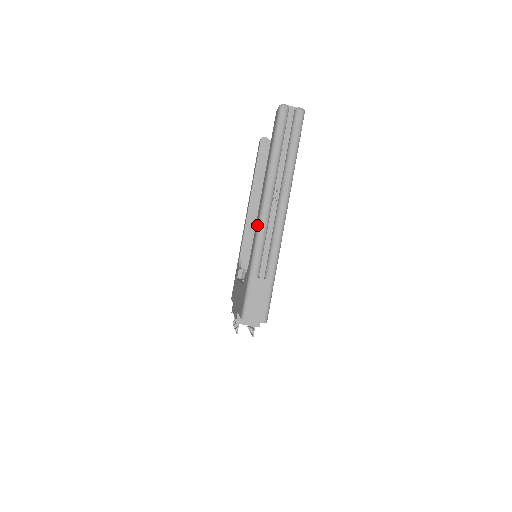
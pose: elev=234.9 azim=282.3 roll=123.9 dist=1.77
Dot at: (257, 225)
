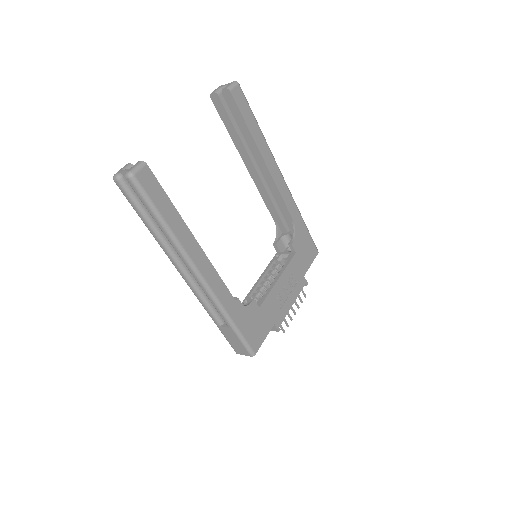
Dot at: occluded
